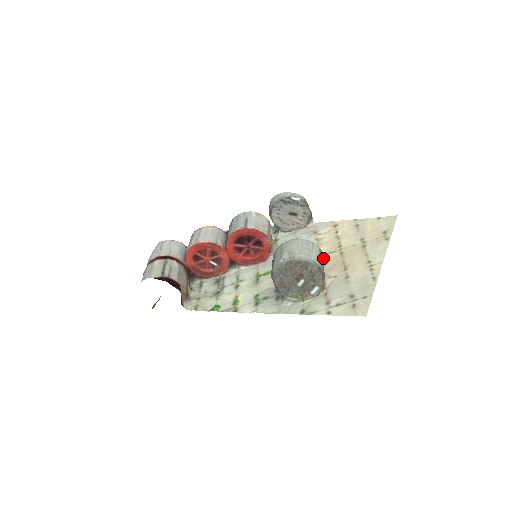
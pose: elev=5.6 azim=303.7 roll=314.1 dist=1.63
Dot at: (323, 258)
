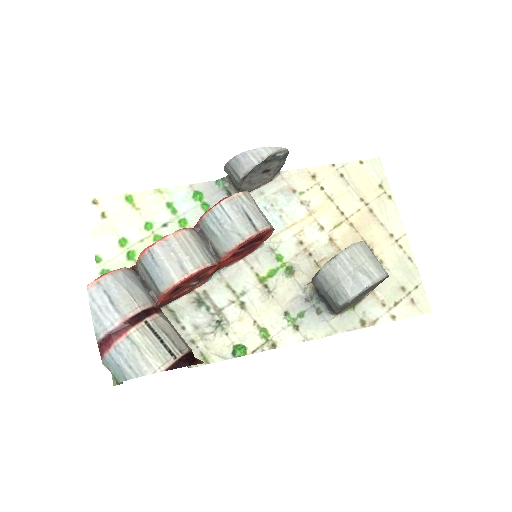
Dot at: occluded
